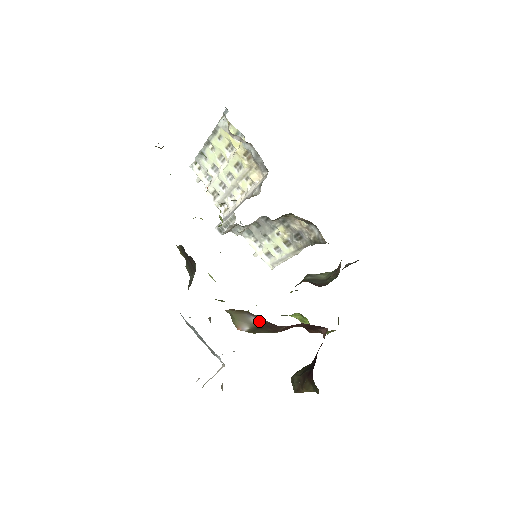
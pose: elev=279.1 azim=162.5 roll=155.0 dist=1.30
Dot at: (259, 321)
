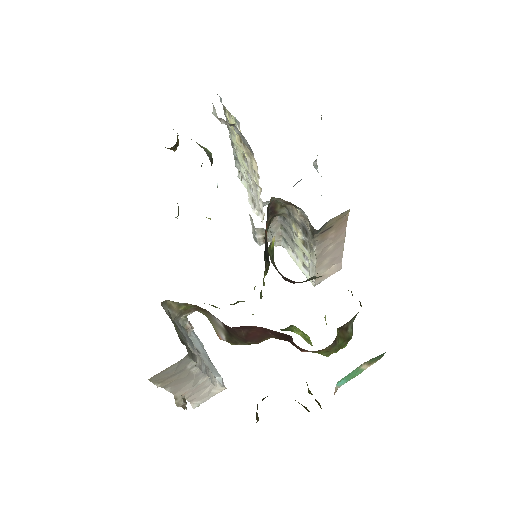
Dot at: (222, 323)
